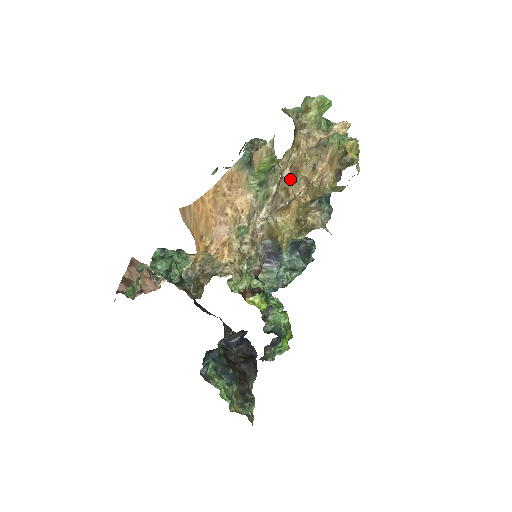
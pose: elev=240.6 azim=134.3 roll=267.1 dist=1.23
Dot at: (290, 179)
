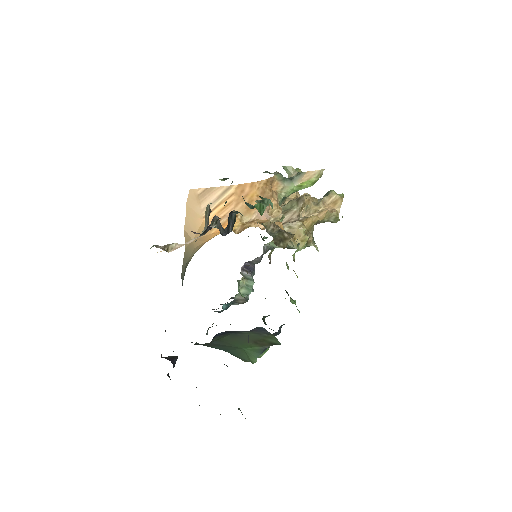
Dot at: (304, 204)
